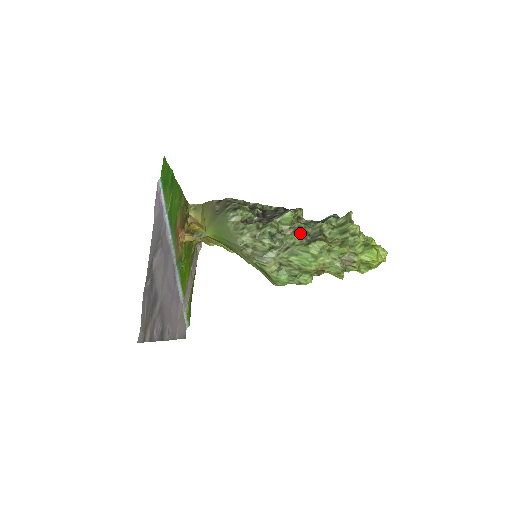
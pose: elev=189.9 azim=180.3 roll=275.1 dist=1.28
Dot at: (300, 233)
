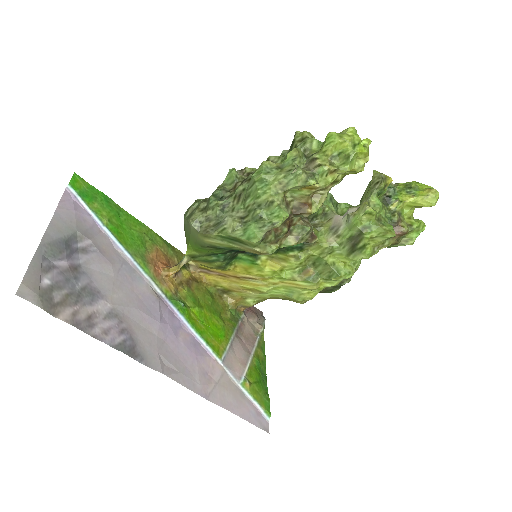
Dot at: (248, 179)
